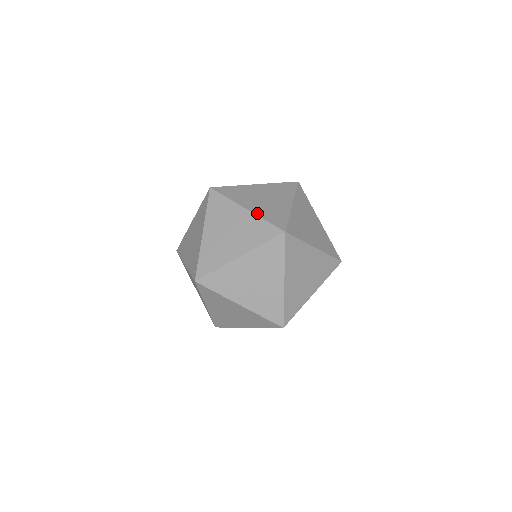
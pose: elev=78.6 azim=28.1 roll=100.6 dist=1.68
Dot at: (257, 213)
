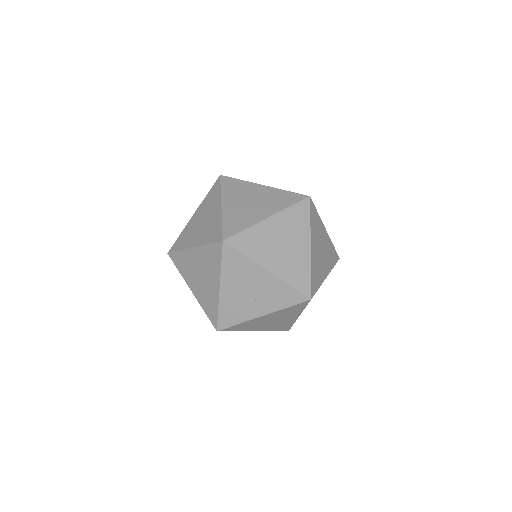
Dot at: (200, 244)
